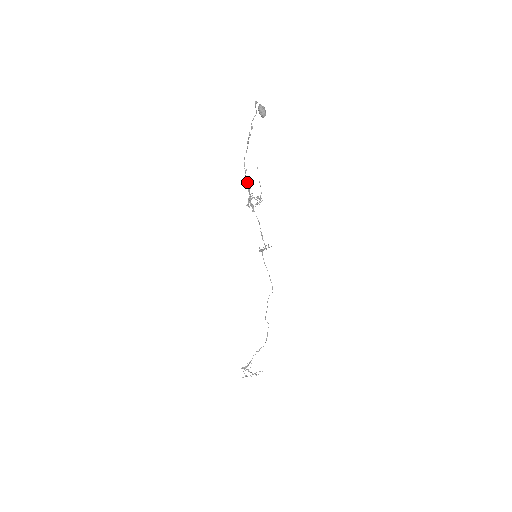
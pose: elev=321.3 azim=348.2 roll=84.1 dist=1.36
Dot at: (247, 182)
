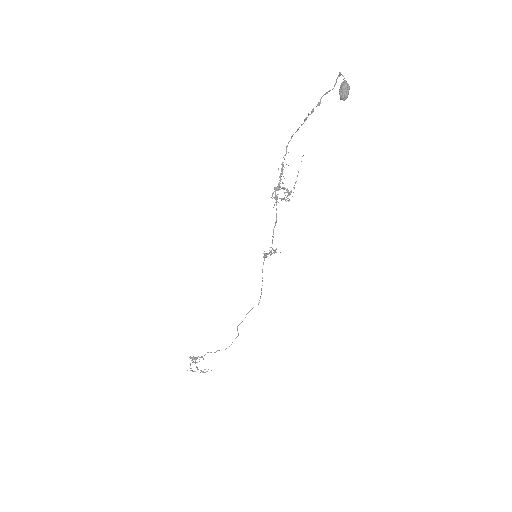
Dot at: occluded
